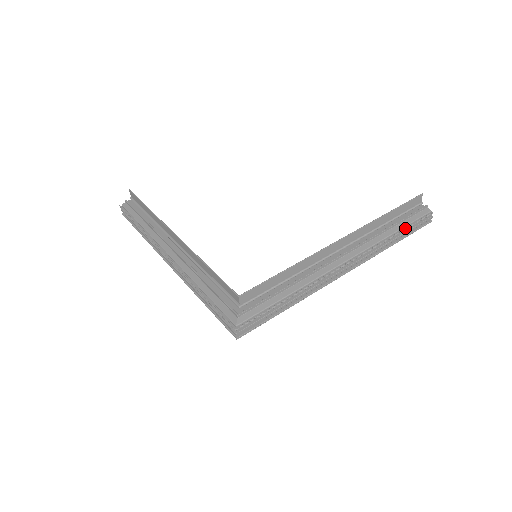
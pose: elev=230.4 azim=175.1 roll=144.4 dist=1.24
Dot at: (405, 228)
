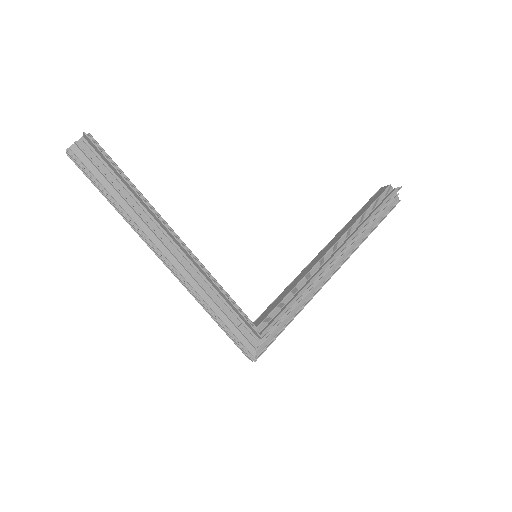
Dot at: occluded
